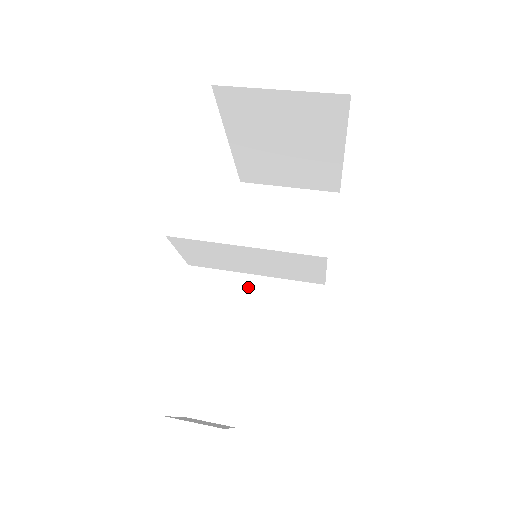
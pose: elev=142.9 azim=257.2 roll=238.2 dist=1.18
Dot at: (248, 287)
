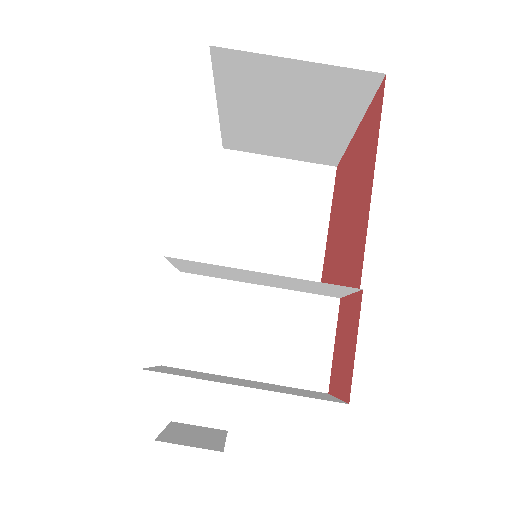
Dot at: (252, 300)
